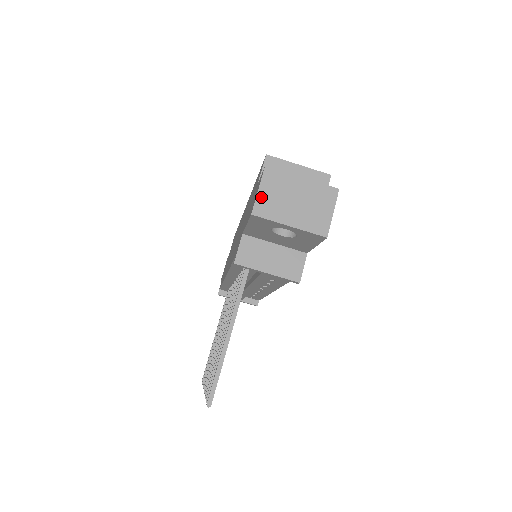
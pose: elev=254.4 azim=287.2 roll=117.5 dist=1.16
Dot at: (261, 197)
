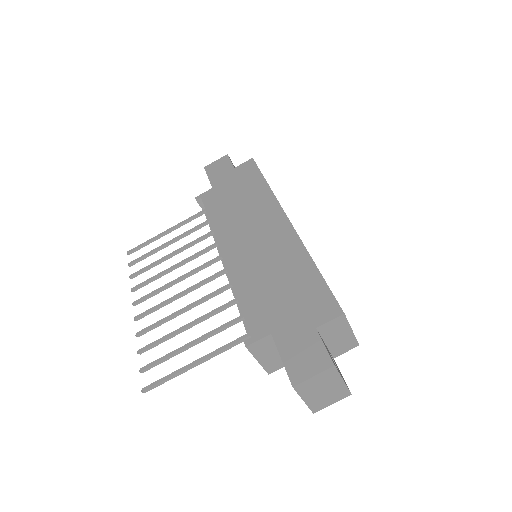
Dot at: (310, 381)
